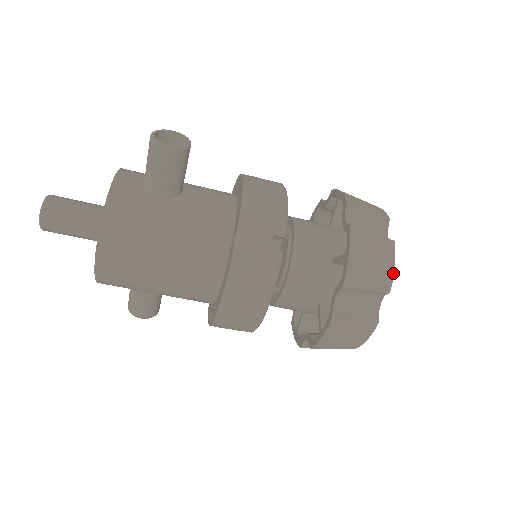
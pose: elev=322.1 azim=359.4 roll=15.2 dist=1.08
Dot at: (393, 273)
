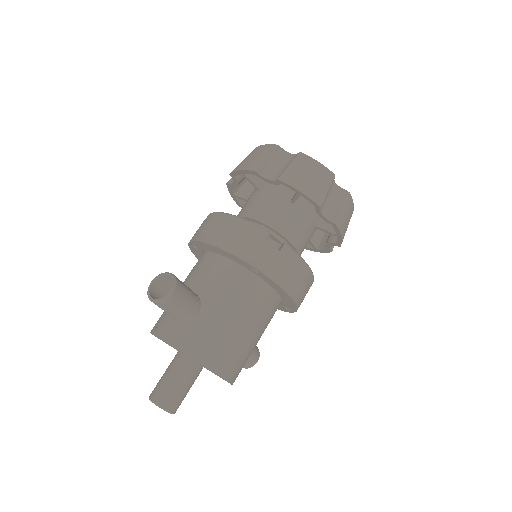
Dot at: (323, 166)
